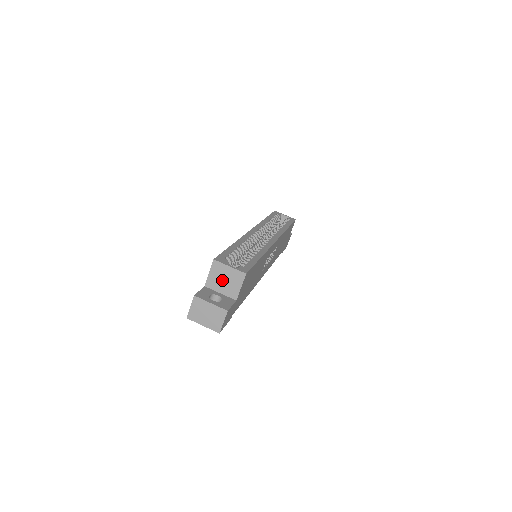
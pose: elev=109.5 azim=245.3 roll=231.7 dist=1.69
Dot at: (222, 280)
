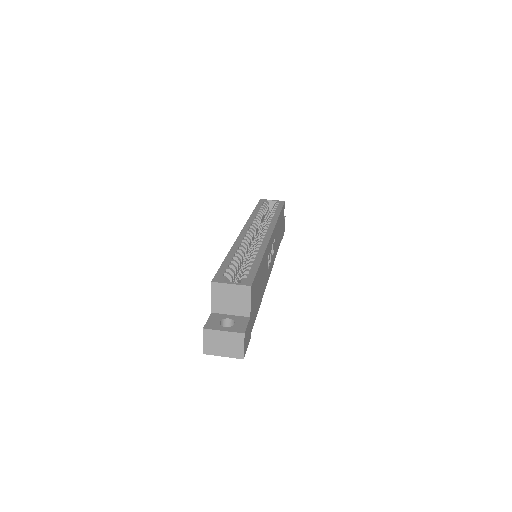
Dot at: (228, 301)
